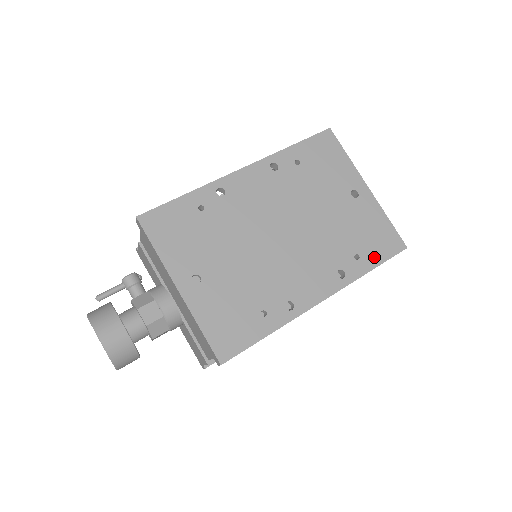
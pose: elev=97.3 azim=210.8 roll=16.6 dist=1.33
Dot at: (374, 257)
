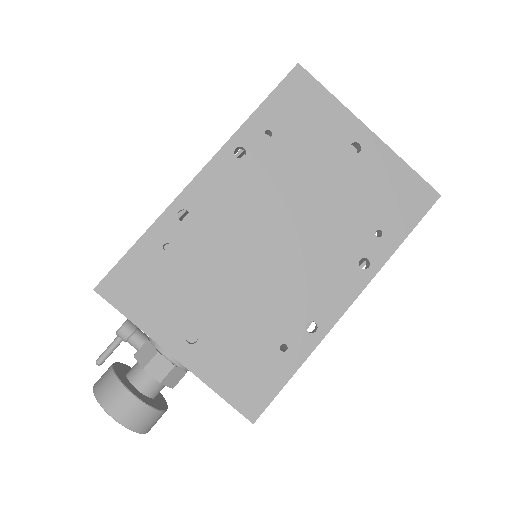
Dot at: (401, 225)
